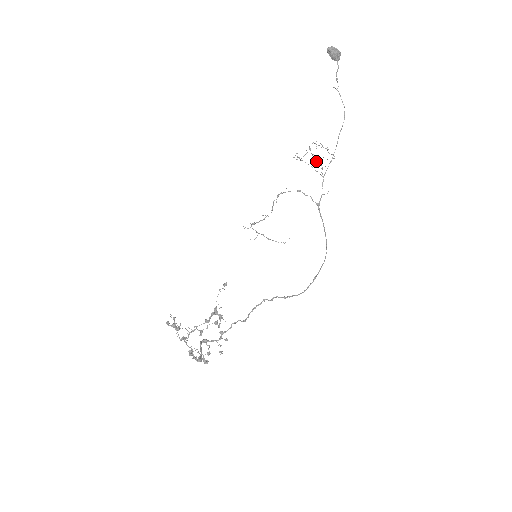
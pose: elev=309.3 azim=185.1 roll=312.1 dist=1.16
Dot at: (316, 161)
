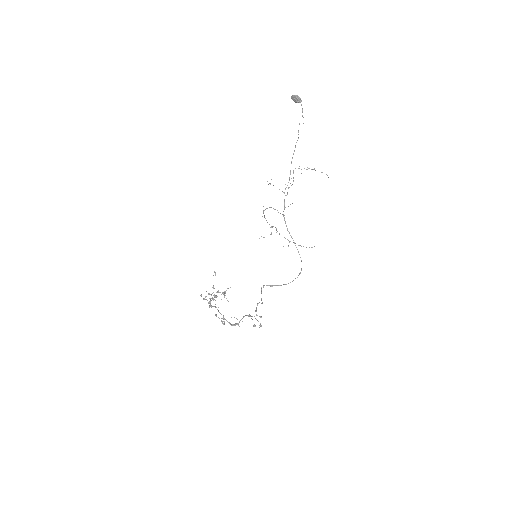
Dot at: occluded
